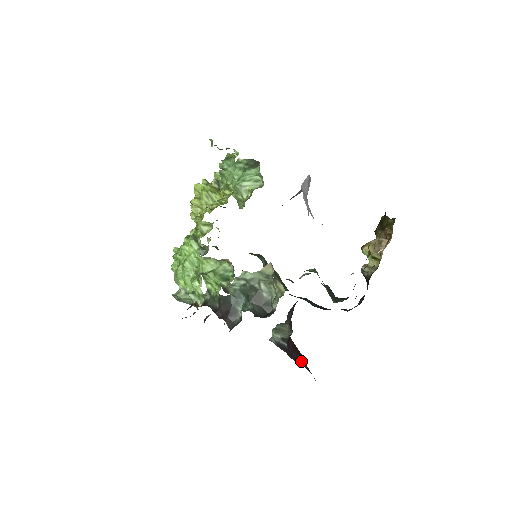
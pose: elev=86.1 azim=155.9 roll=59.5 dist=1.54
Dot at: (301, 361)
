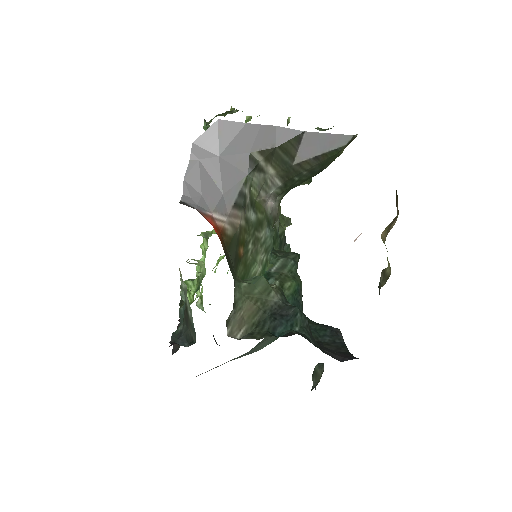
Dot at: occluded
